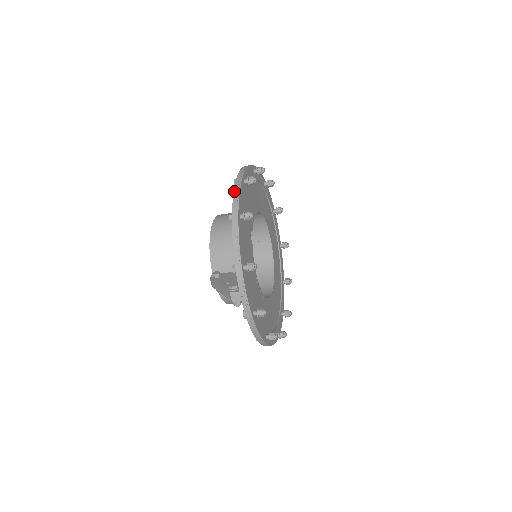
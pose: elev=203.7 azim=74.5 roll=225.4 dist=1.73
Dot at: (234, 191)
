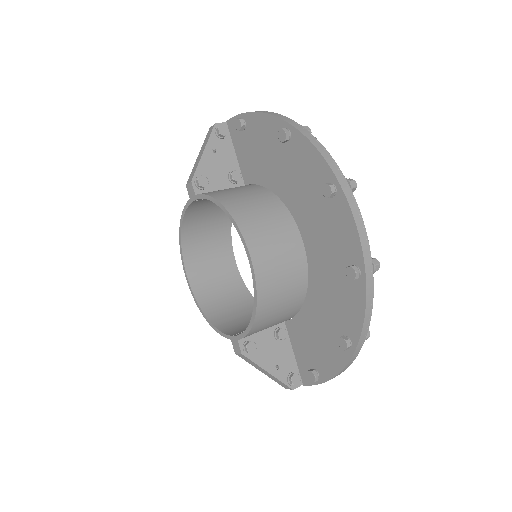
Dot at: (366, 315)
